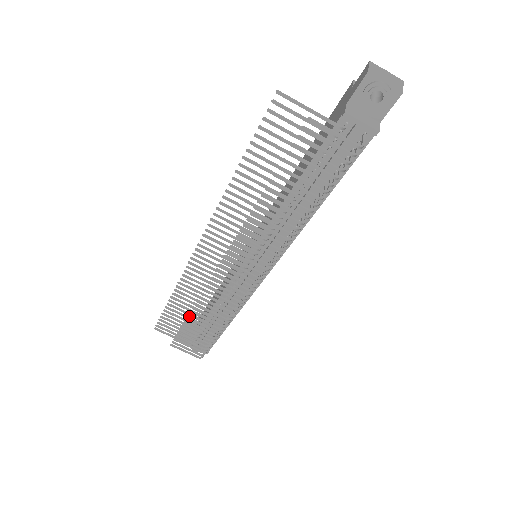
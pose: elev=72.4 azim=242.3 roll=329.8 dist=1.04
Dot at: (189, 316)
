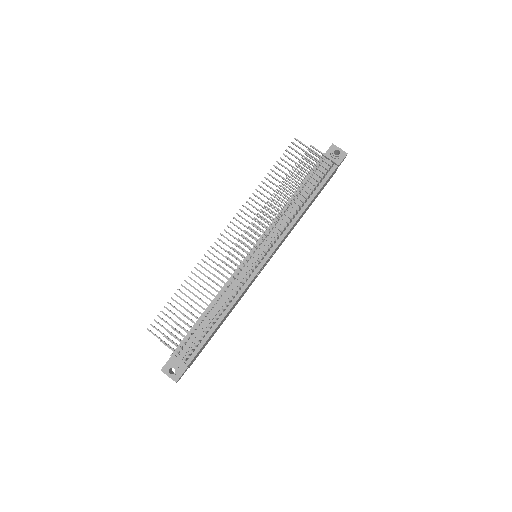
Dot at: (195, 296)
